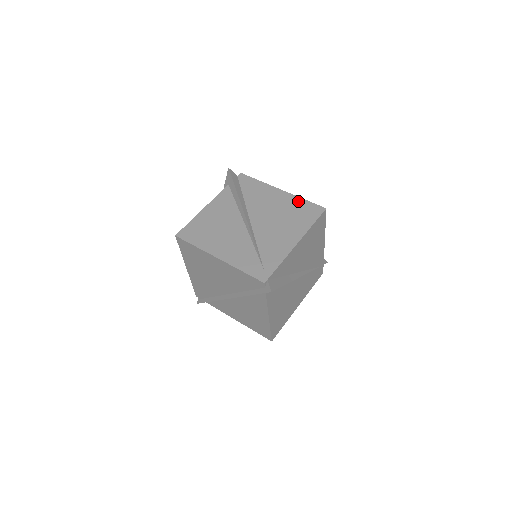
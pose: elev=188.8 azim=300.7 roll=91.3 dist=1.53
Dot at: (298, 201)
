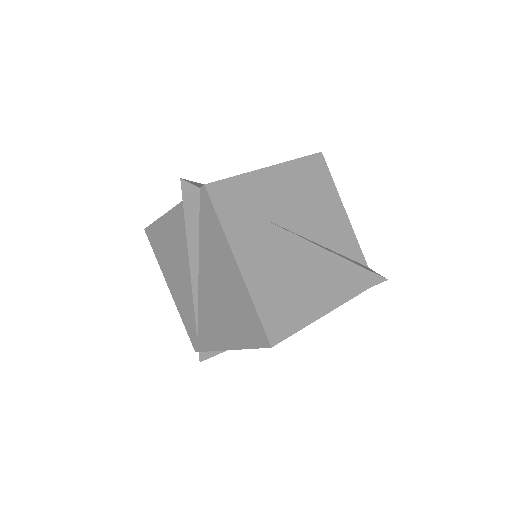
Dot at: (248, 304)
